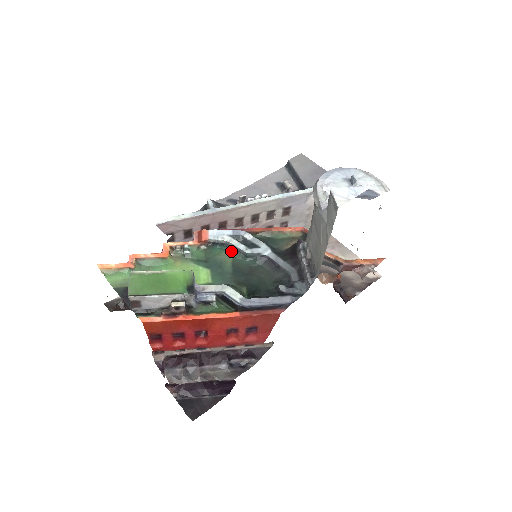
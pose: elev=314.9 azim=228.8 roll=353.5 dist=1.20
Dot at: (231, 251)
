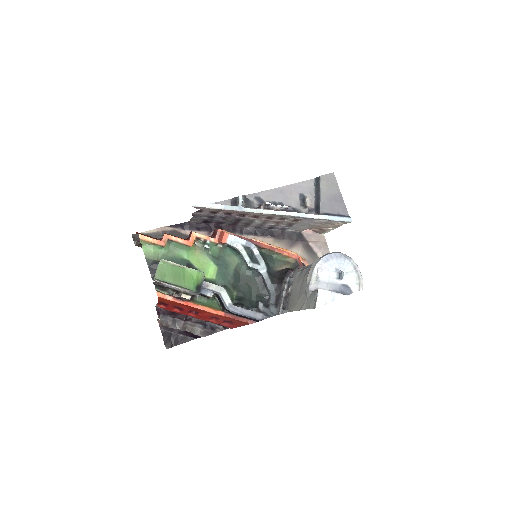
Dot at: (239, 257)
